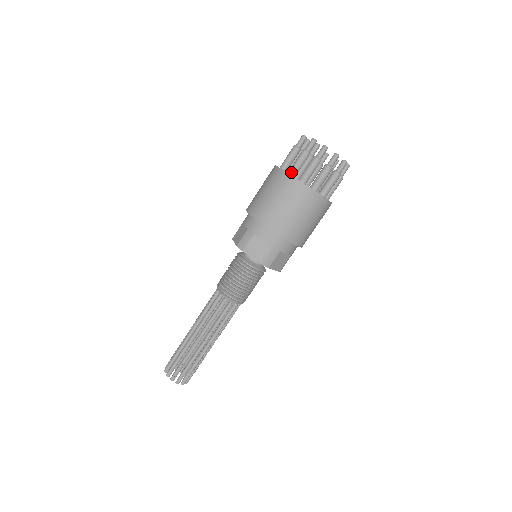
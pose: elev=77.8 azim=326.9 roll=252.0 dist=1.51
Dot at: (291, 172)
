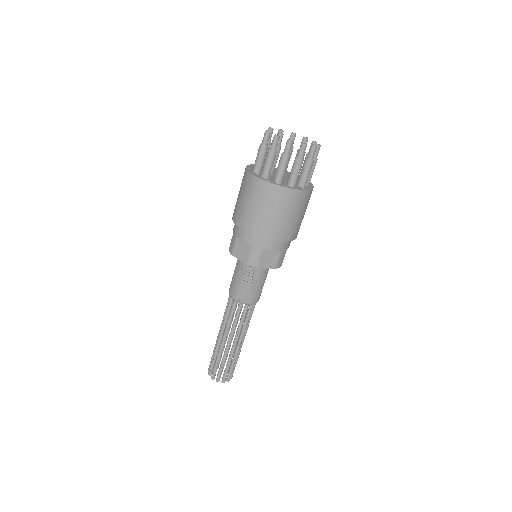
Dot at: (254, 170)
